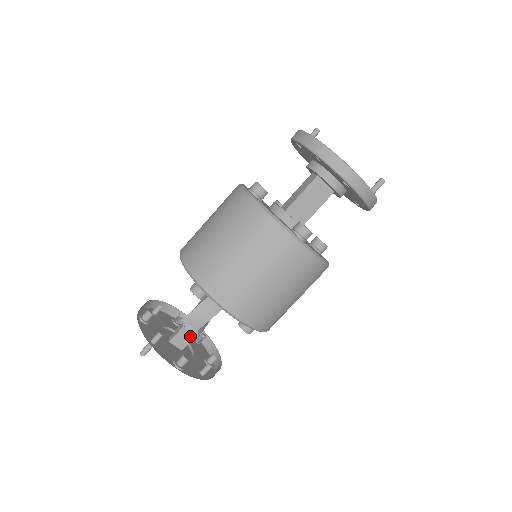
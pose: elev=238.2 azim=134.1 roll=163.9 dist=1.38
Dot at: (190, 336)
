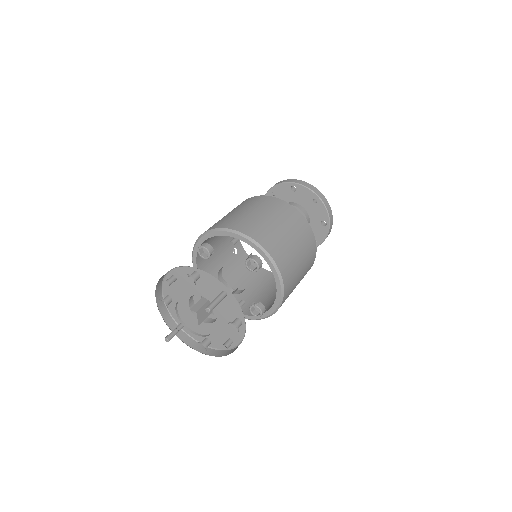
Dot at: occluded
